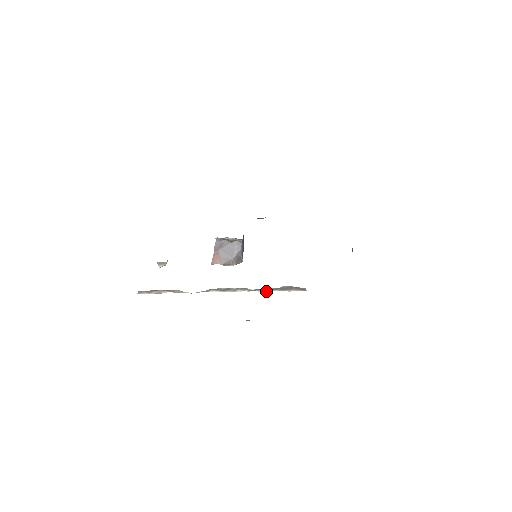
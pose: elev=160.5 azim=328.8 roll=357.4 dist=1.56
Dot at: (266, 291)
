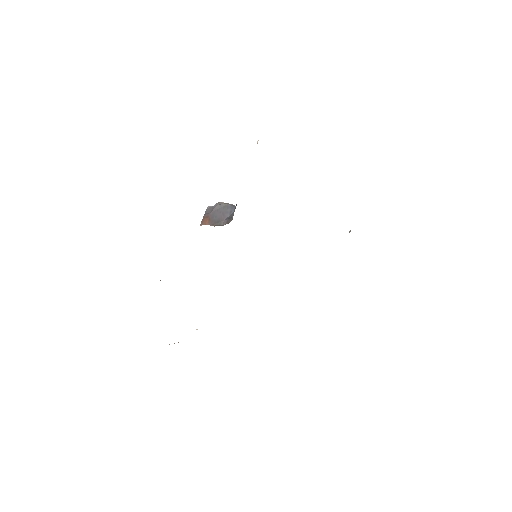
Dot at: occluded
